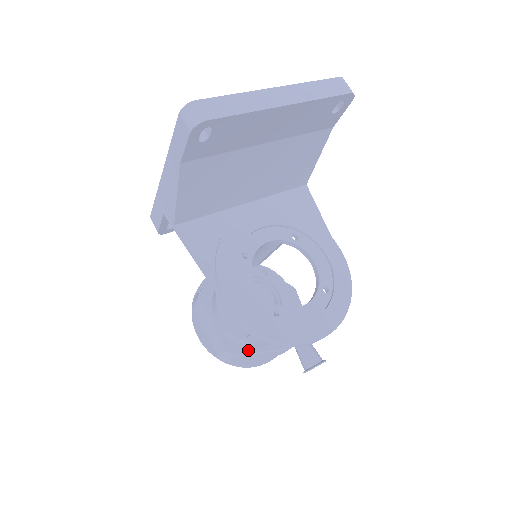
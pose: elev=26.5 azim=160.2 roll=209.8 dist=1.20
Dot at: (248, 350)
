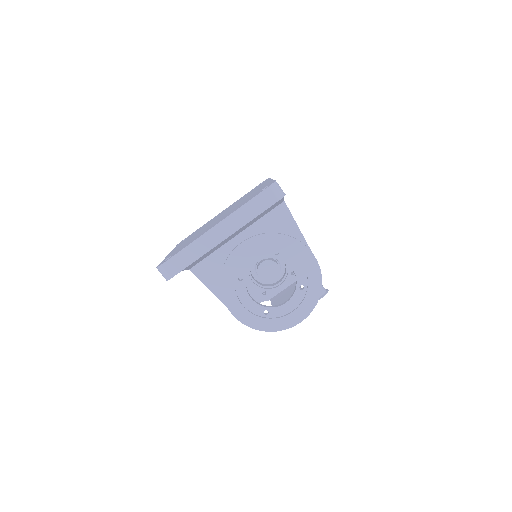
Dot at: occluded
